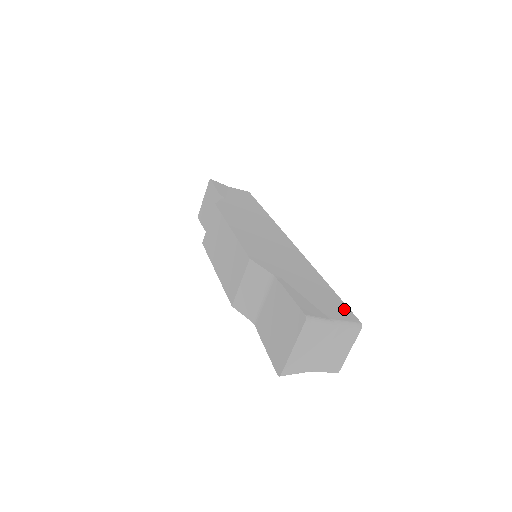
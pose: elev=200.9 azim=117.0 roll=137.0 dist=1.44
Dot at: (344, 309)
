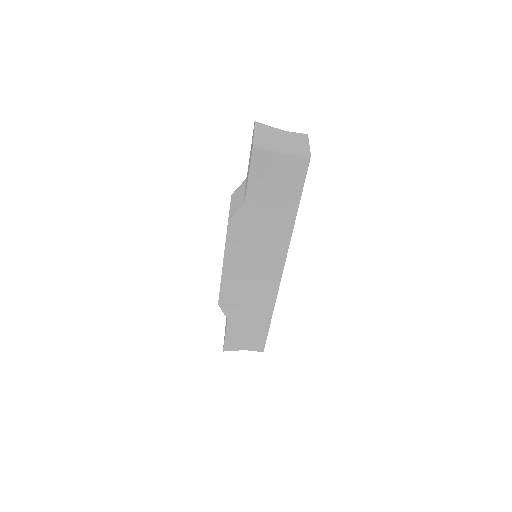
Dot at: occluded
